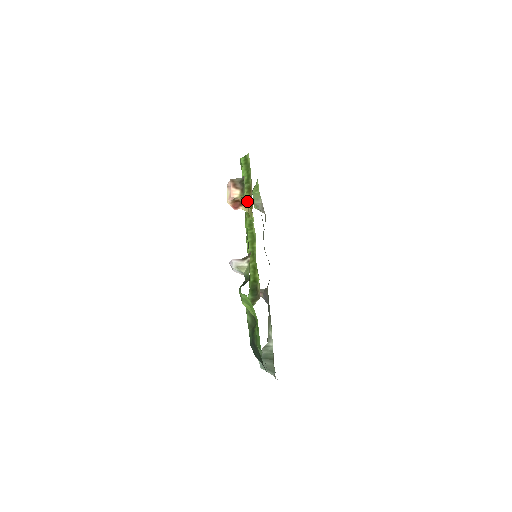
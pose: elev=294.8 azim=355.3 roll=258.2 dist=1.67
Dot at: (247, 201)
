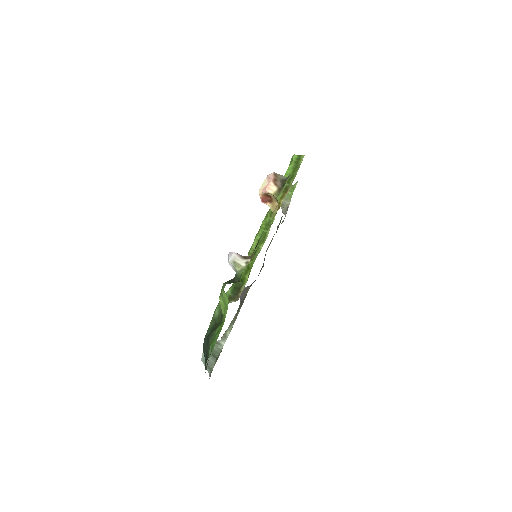
Dot at: occluded
